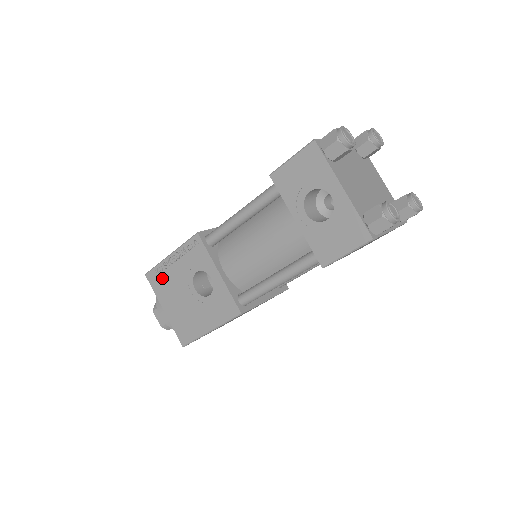
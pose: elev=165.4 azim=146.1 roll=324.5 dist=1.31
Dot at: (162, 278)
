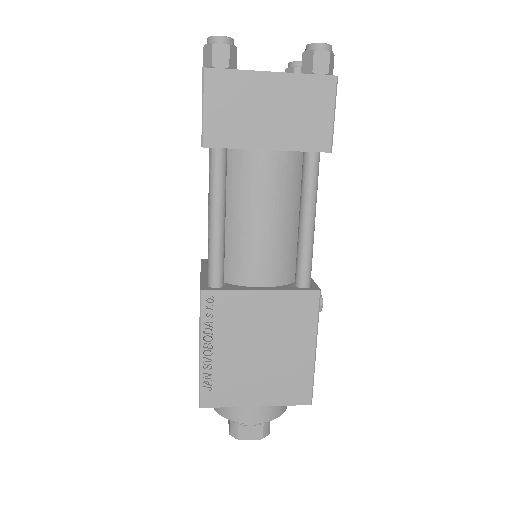
Dot at: occluded
